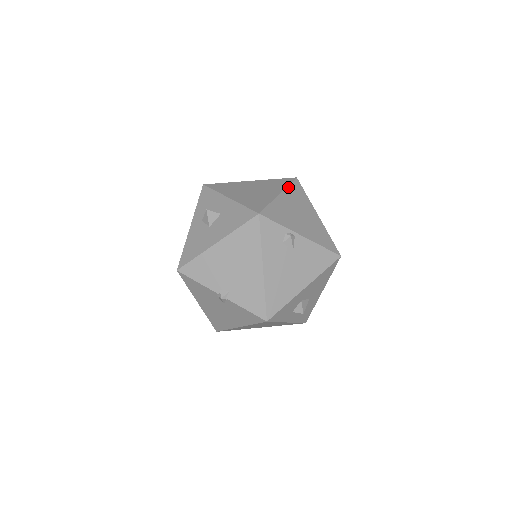
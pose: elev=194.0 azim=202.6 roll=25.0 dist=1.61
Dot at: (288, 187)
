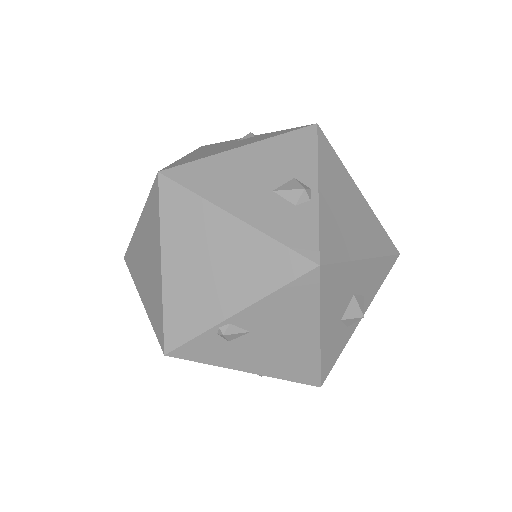
Dot at: (161, 225)
